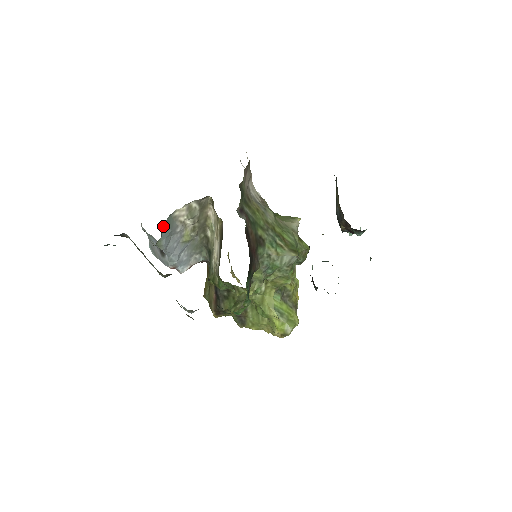
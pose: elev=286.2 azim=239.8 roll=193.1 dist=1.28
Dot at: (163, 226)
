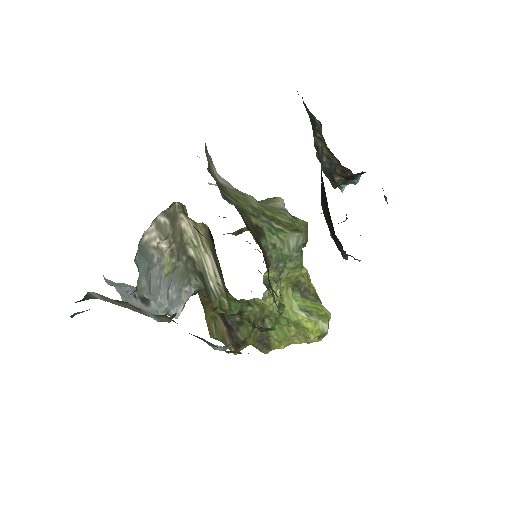
Dot at: (136, 260)
